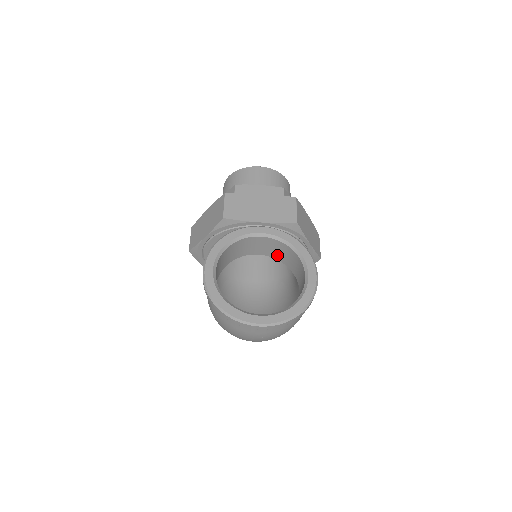
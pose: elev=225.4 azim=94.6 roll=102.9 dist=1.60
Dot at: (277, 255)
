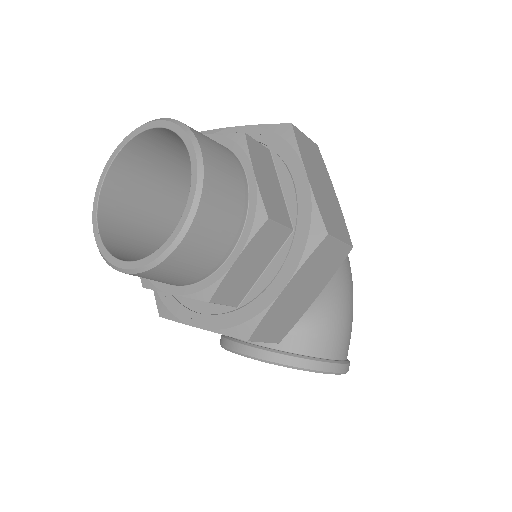
Dot at: occluded
